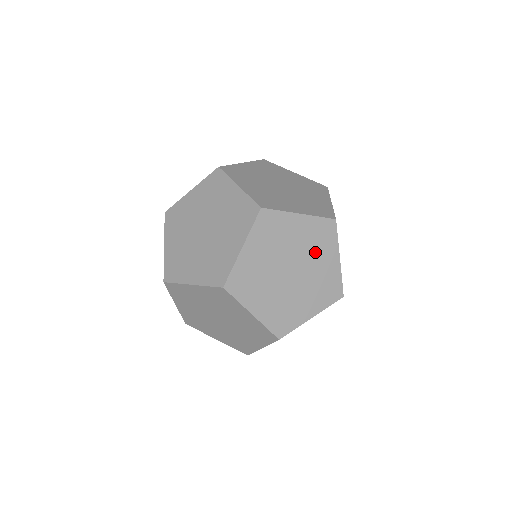
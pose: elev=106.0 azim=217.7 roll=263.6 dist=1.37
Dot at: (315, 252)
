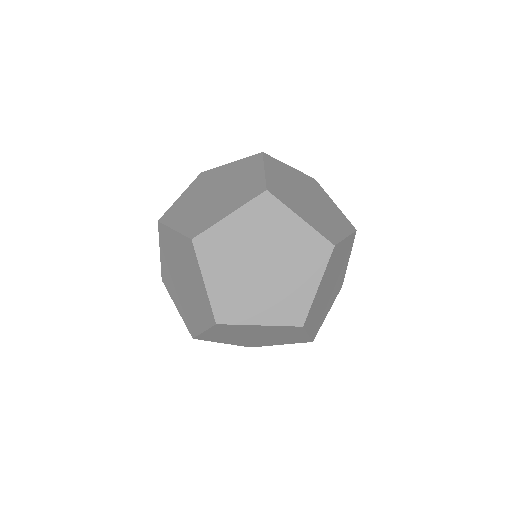
Dot at: (316, 193)
